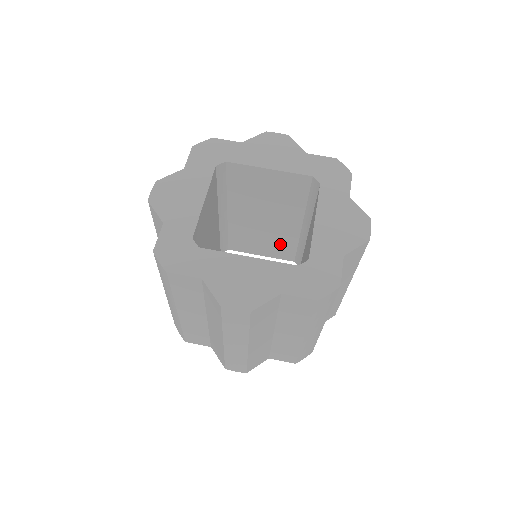
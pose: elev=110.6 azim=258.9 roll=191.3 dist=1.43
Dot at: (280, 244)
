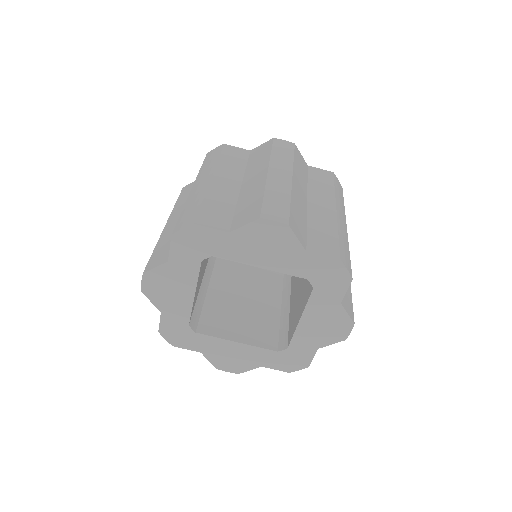
Dot at: occluded
